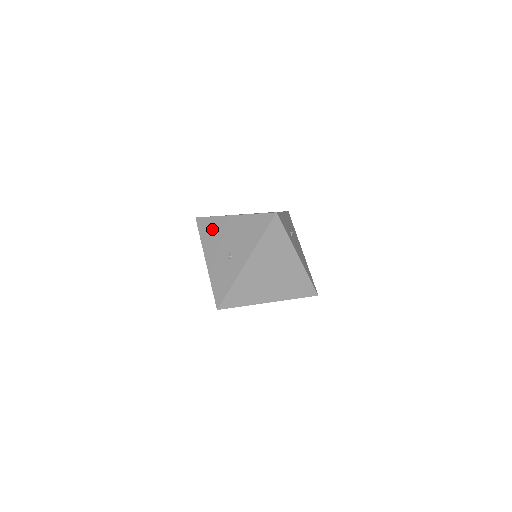
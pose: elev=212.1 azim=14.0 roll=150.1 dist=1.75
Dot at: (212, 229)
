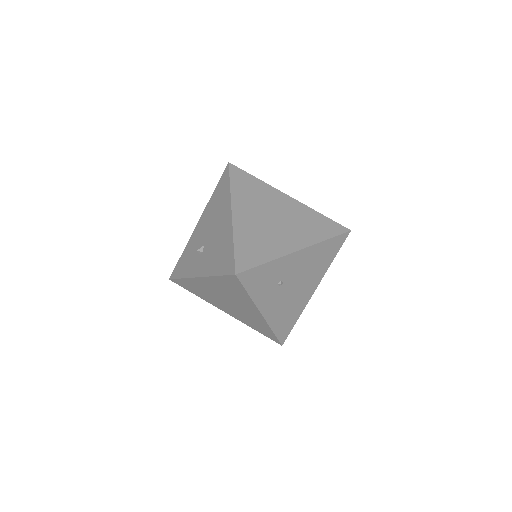
Dot at: (220, 199)
